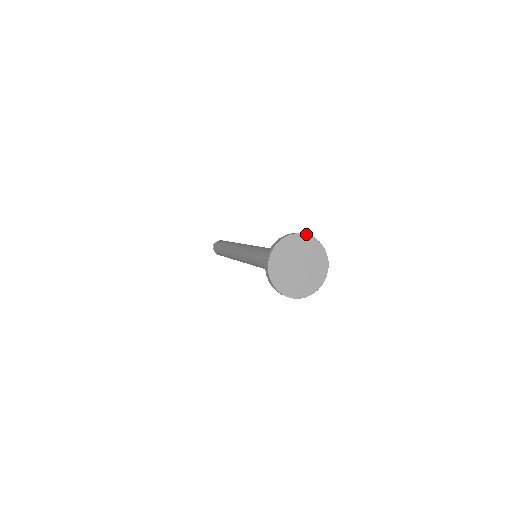
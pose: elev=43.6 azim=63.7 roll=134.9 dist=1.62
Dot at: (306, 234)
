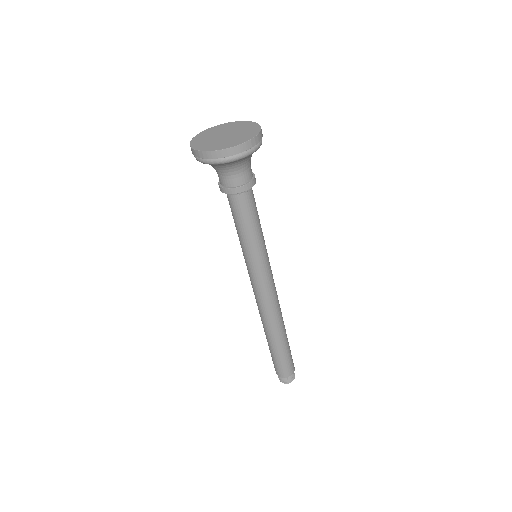
Dot at: (221, 125)
